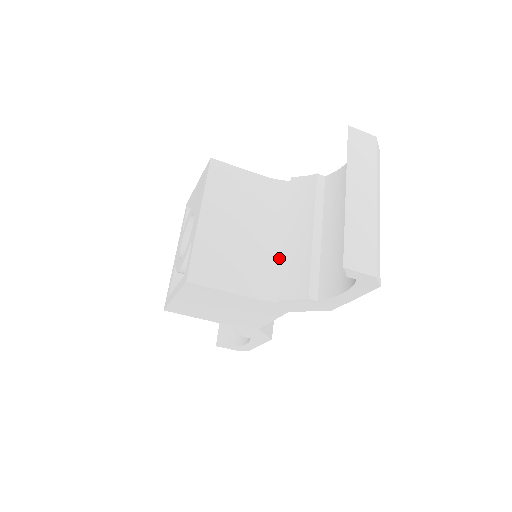
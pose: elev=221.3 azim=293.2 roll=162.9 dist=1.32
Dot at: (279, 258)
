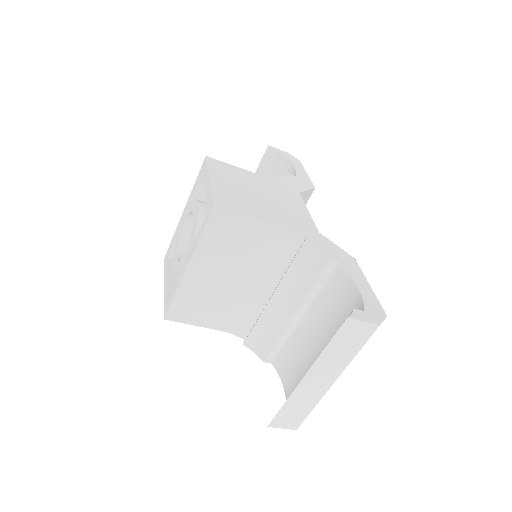
Dot at: (259, 308)
